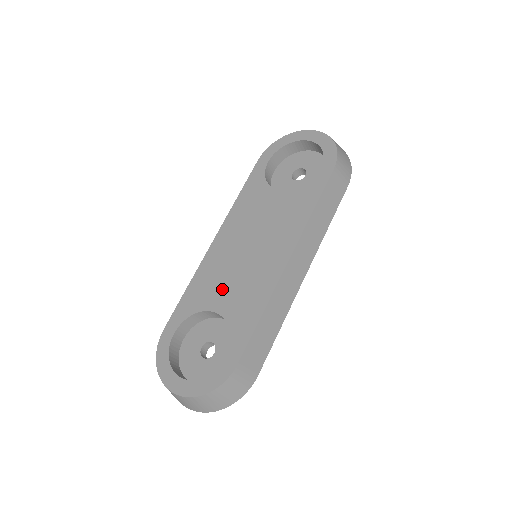
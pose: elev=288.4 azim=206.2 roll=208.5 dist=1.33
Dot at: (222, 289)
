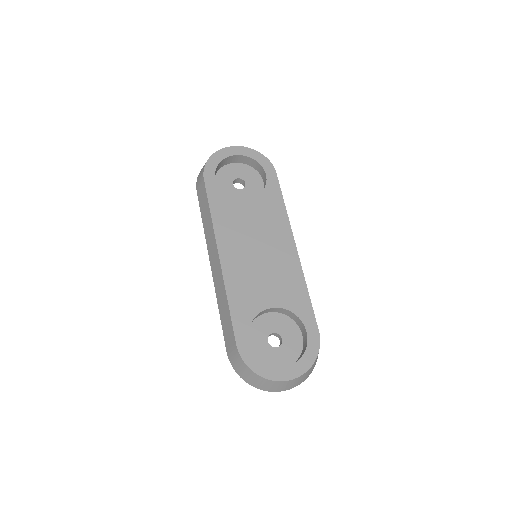
Dot at: (262, 289)
